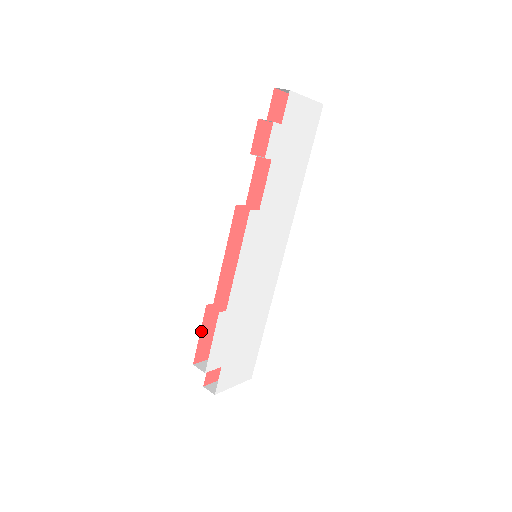
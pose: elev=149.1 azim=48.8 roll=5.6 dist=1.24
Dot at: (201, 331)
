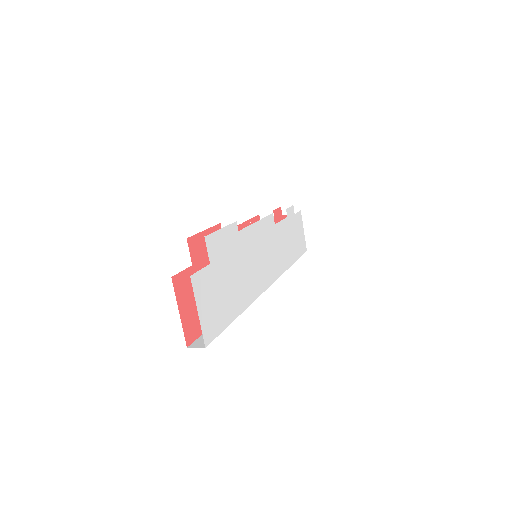
Dot at: (207, 231)
